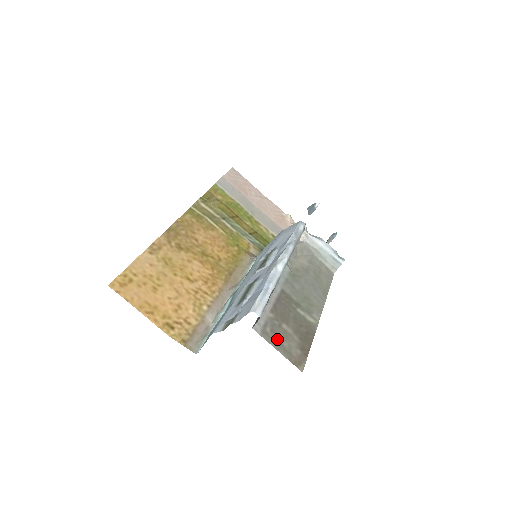
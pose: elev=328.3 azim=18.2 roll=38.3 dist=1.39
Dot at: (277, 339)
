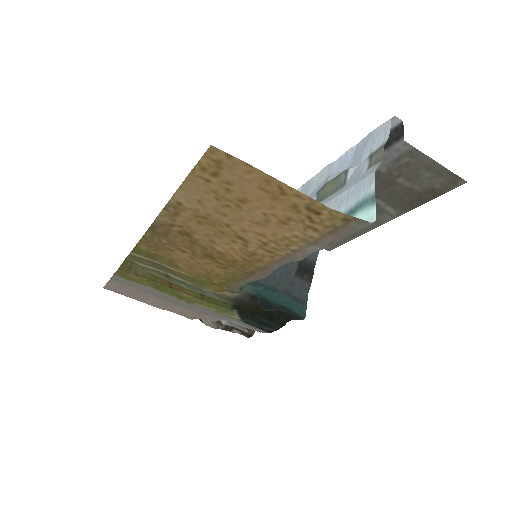
Dot at: (420, 166)
